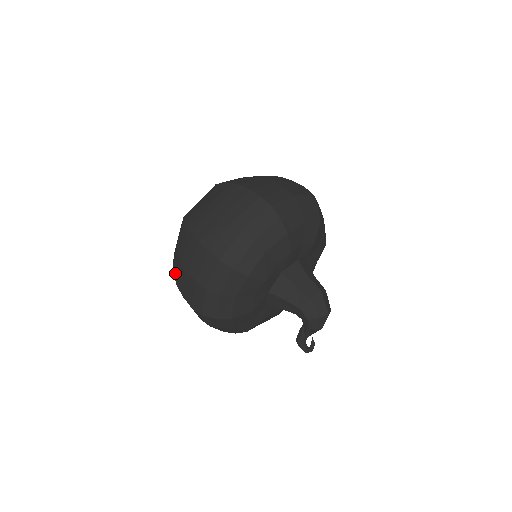
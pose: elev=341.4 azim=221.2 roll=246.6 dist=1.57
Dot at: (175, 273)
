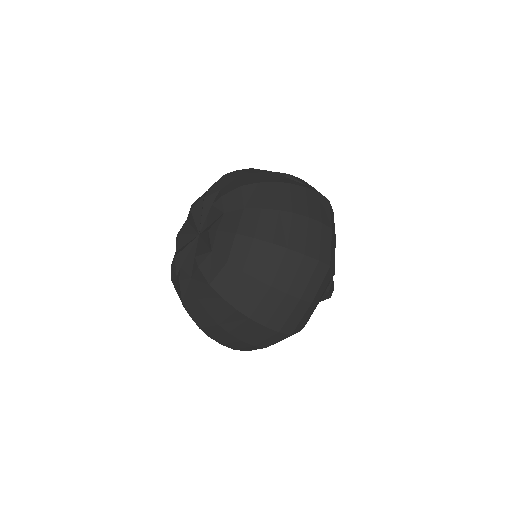
Dot at: (205, 329)
